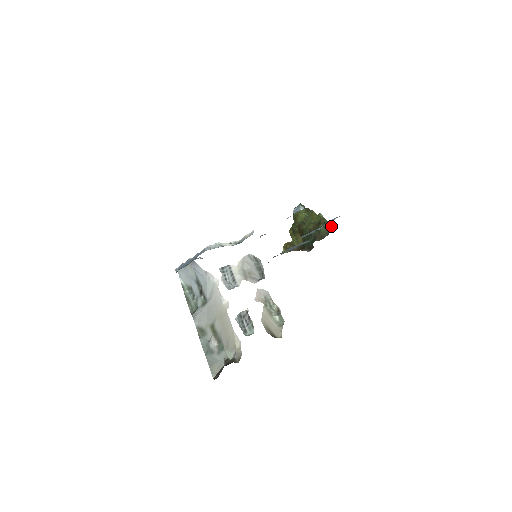
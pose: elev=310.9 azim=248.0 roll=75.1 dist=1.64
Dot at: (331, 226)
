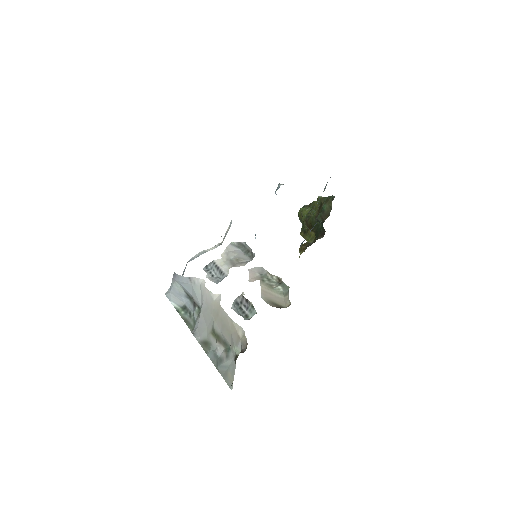
Dot at: (331, 198)
